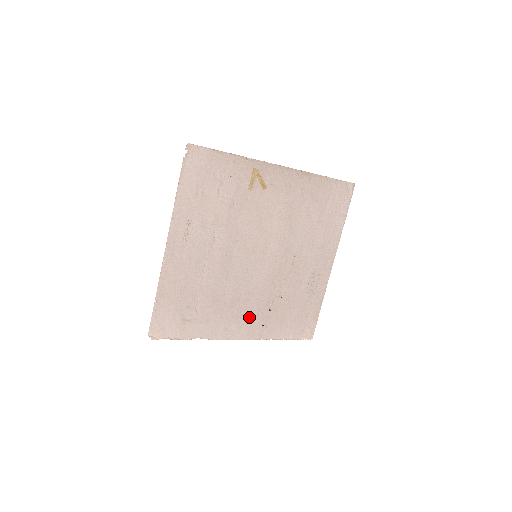
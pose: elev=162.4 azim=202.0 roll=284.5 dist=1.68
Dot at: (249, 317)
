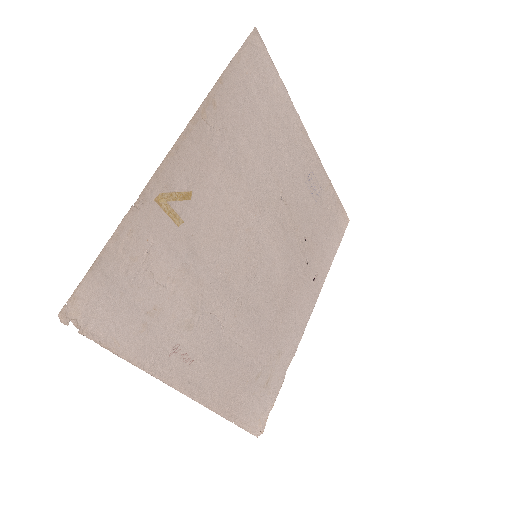
Dot at: (300, 295)
